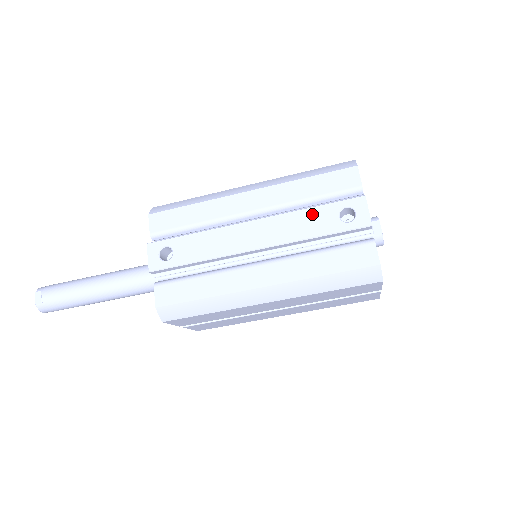
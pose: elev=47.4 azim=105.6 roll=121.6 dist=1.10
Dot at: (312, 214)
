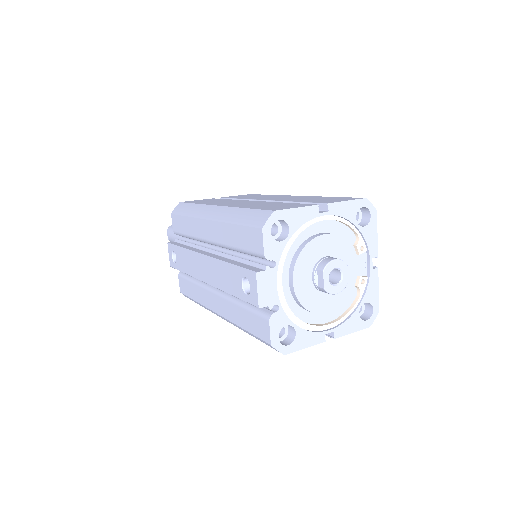
Dot at: (228, 271)
